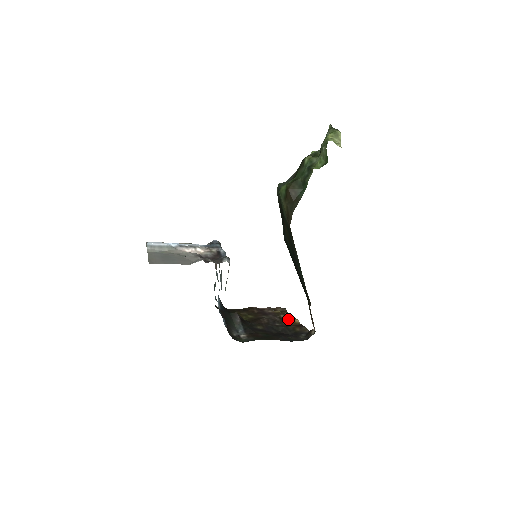
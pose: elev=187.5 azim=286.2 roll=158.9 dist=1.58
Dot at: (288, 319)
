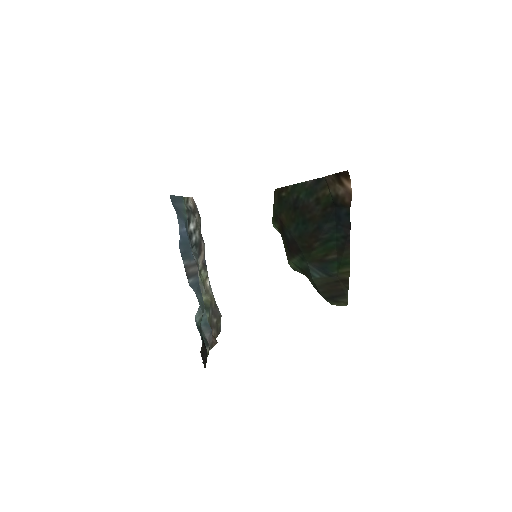
Dot at: occluded
